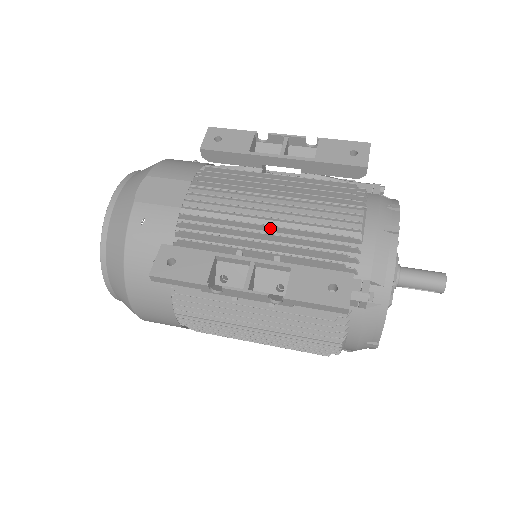
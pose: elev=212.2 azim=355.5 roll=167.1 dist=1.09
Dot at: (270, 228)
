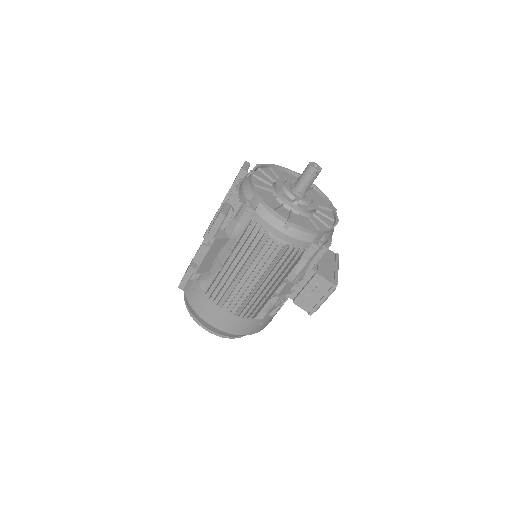
Dot at: occluded
